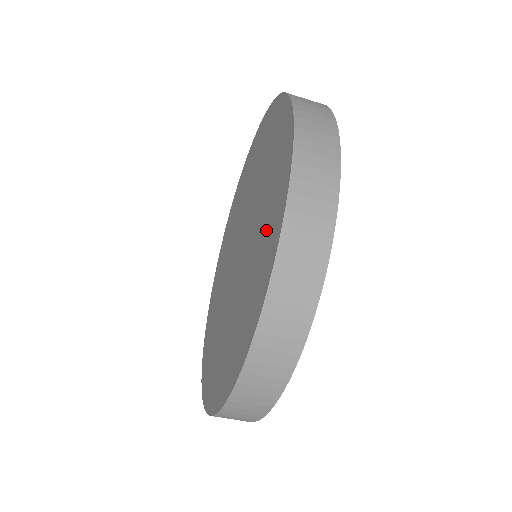
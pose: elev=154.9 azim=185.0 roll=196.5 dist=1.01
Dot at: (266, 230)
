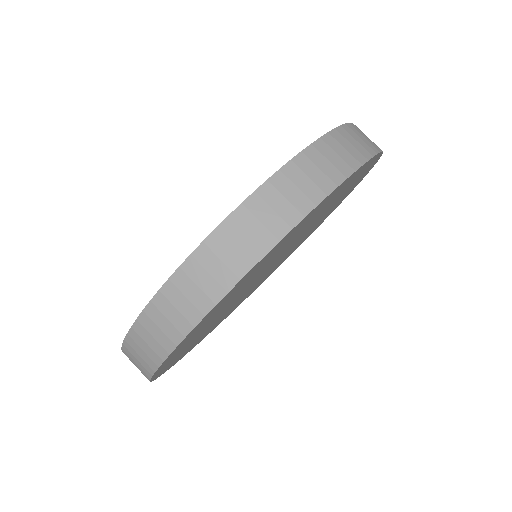
Dot at: occluded
